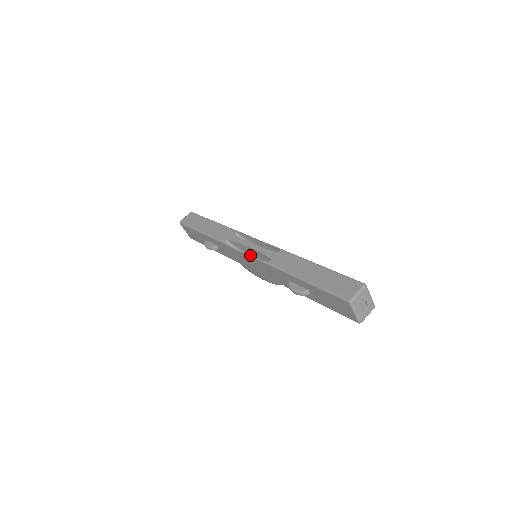
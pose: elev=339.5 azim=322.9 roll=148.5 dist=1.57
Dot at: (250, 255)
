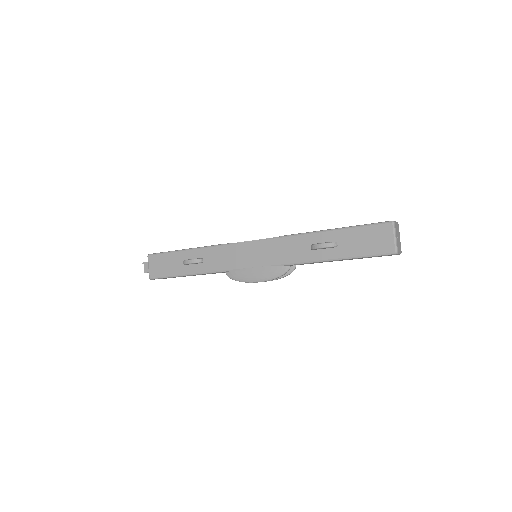
Dot at: occluded
